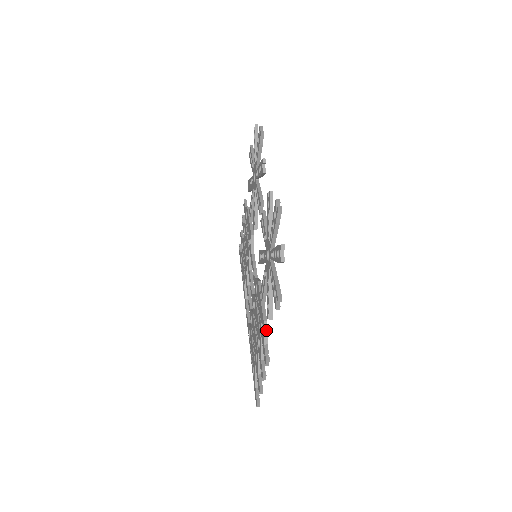
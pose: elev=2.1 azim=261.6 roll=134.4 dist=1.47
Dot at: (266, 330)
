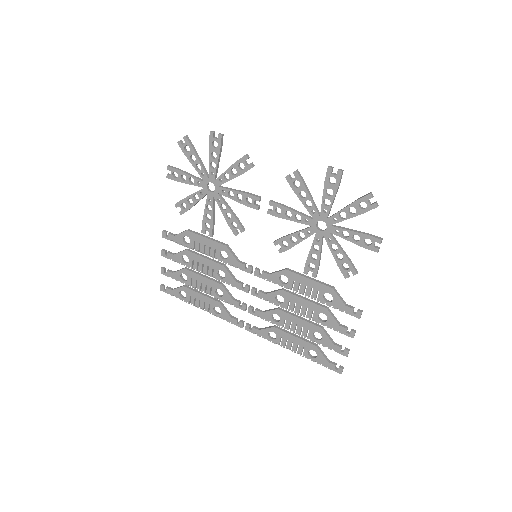
Dot at: (338, 294)
